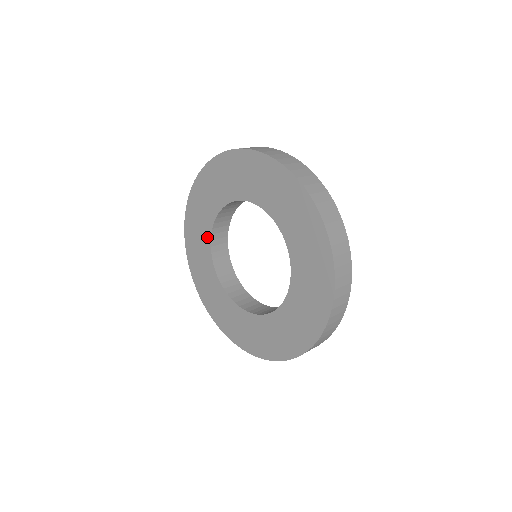
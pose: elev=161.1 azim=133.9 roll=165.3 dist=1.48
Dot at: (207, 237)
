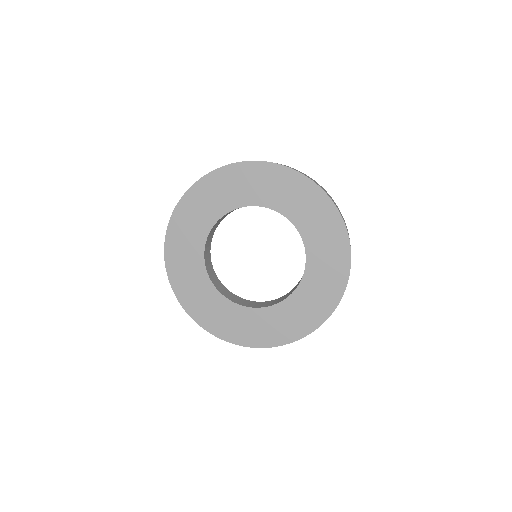
Dot at: (200, 266)
